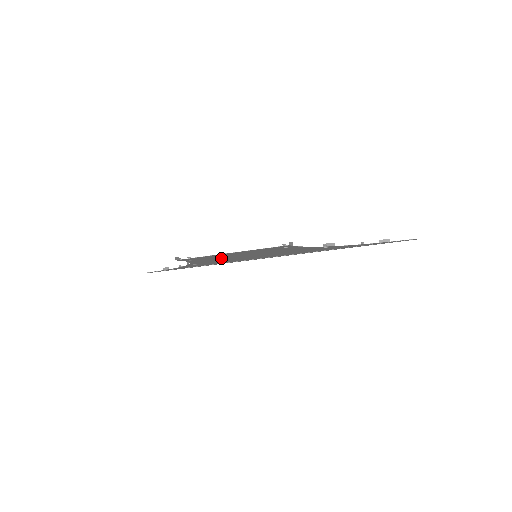
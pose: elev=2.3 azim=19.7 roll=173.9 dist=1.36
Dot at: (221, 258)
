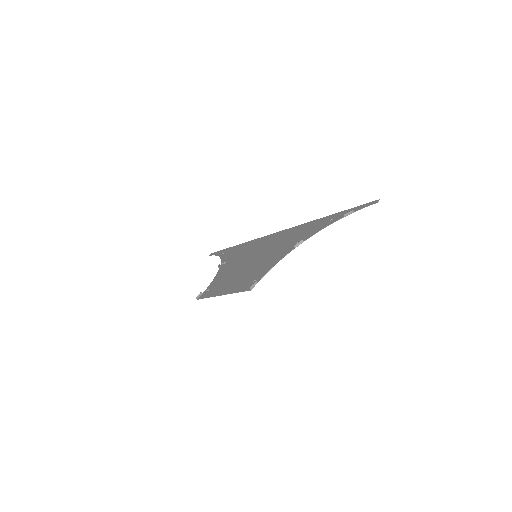
Dot at: (230, 273)
